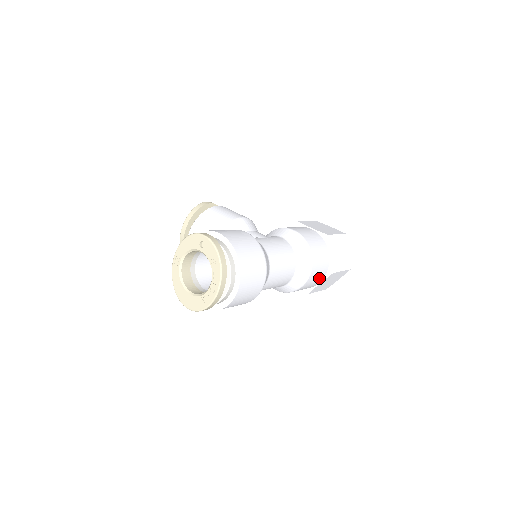
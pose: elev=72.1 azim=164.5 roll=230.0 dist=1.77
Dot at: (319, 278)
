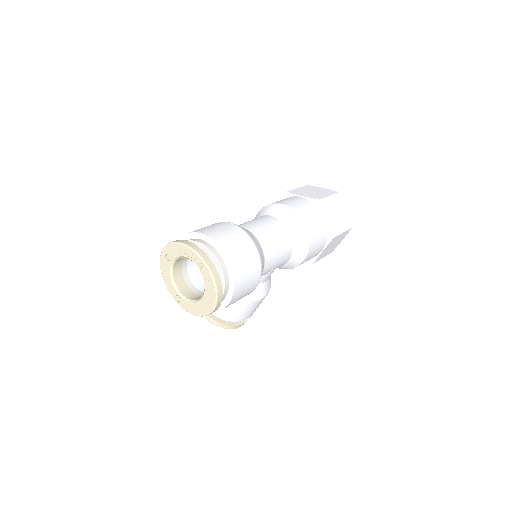
Dot at: (315, 214)
